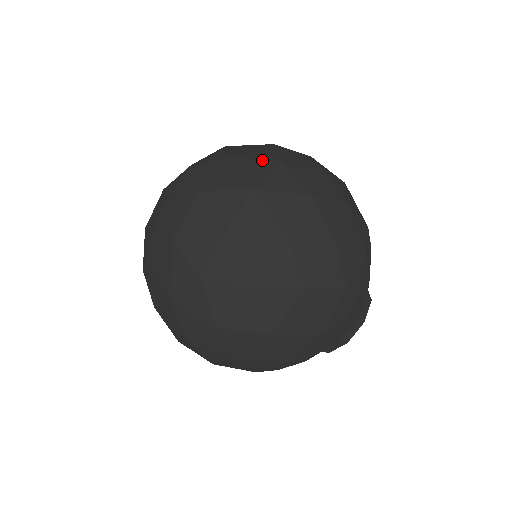
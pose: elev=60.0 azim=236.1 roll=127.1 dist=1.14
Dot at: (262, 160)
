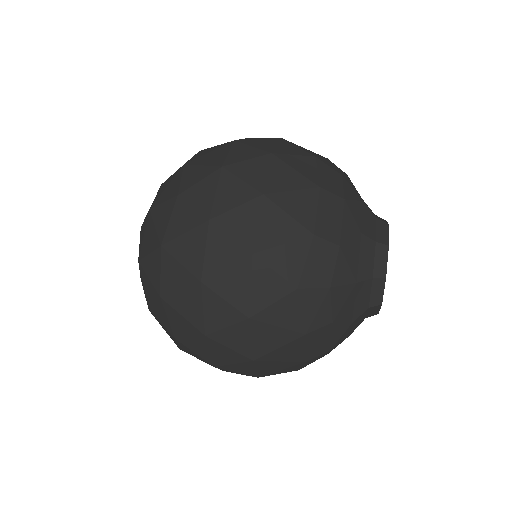
Dot at: (166, 202)
